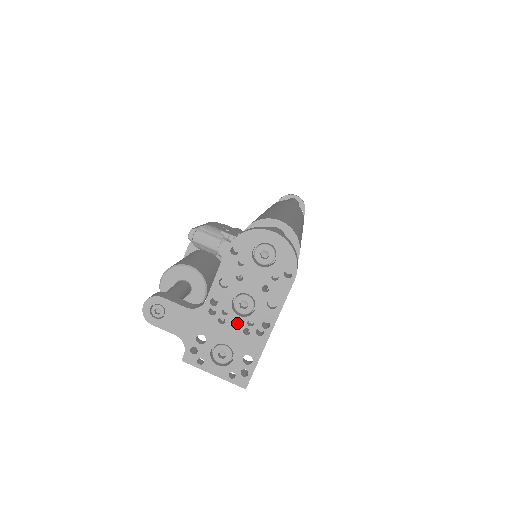
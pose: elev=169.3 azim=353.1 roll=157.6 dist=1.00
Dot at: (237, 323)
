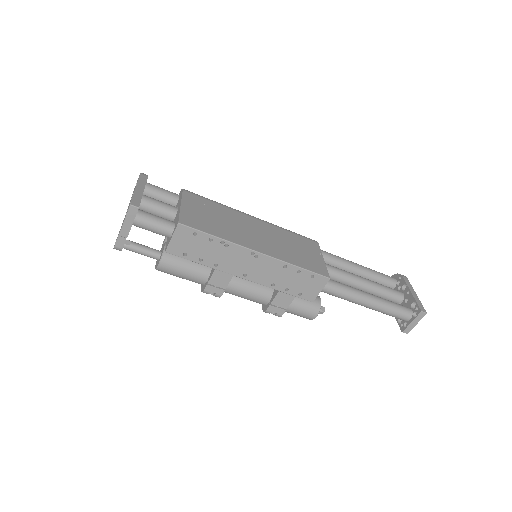
Dot at: occluded
